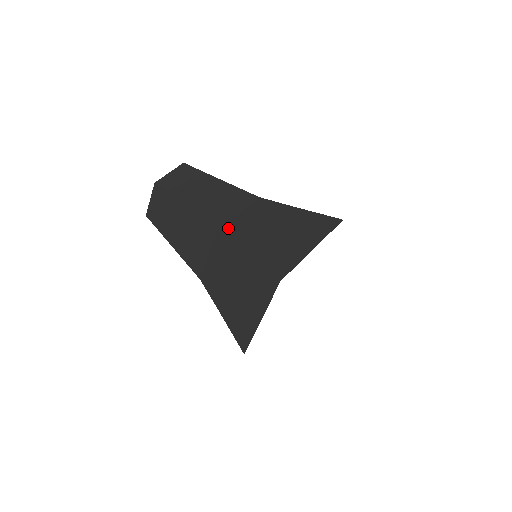
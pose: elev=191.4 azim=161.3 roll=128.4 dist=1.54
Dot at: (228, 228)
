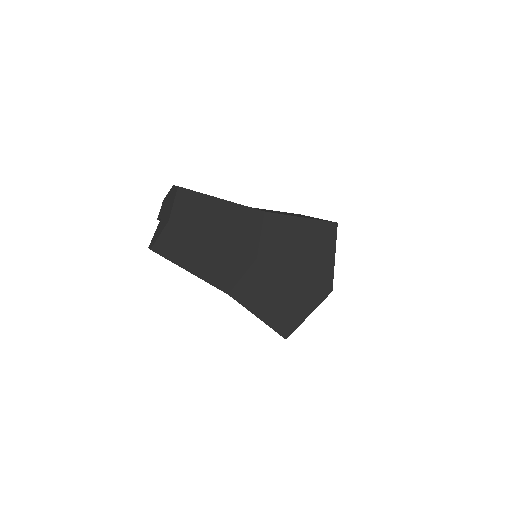
Dot at: (263, 253)
